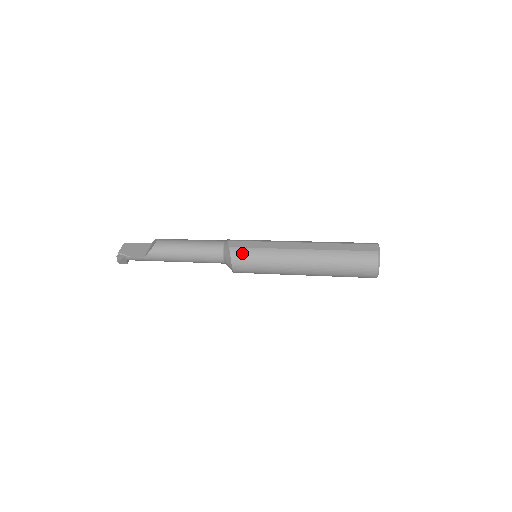
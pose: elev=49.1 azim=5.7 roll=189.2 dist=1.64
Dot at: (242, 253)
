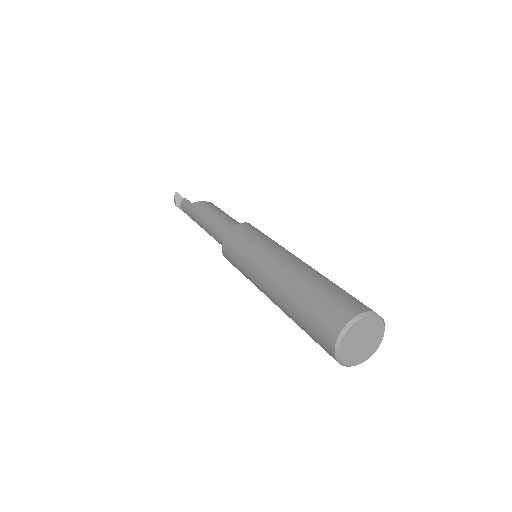
Dot at: (250, 228)
